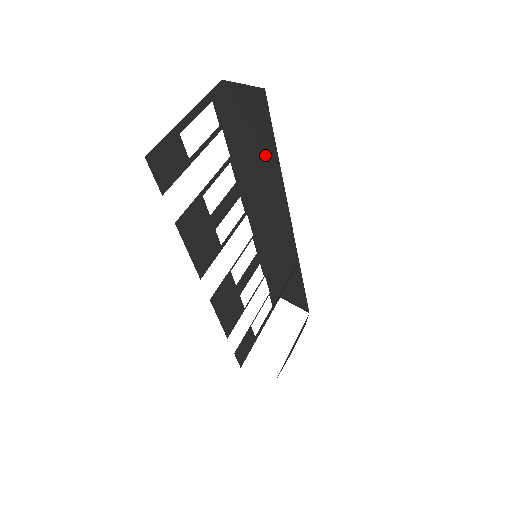
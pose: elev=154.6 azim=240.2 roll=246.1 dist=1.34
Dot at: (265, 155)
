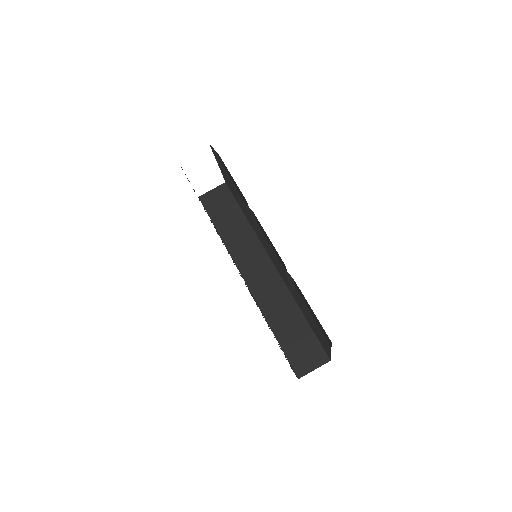
Dot at: occluded
